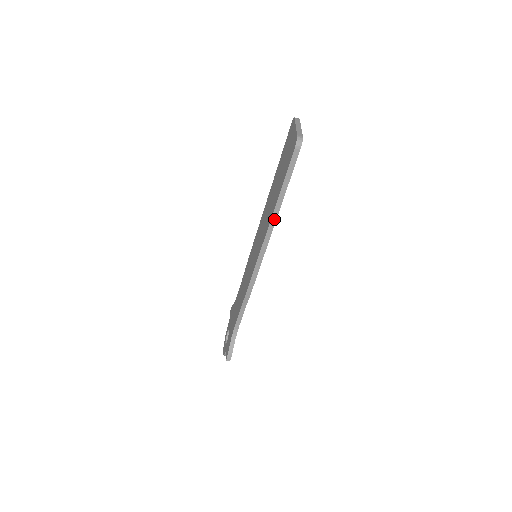
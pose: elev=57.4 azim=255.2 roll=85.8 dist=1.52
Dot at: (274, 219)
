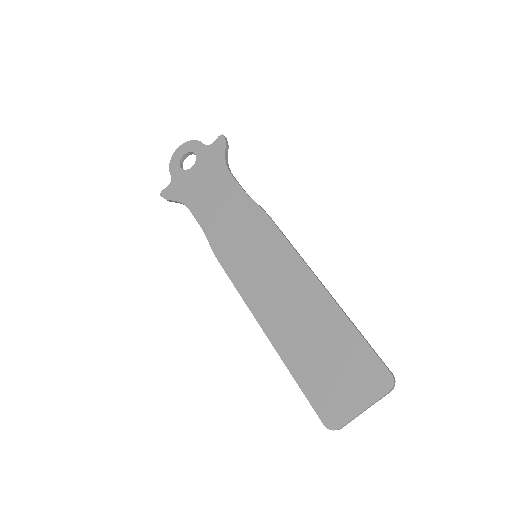
Dot at: (272, 342)
